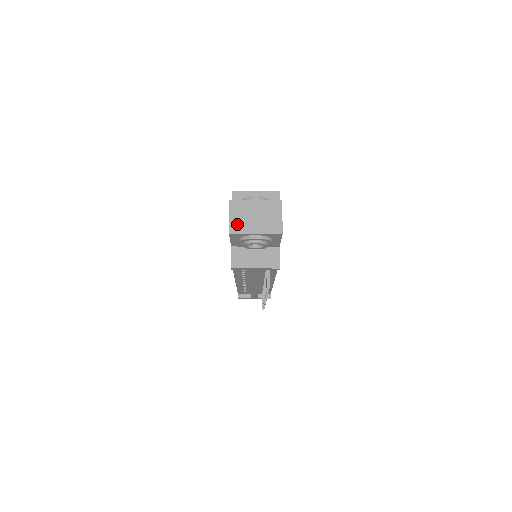
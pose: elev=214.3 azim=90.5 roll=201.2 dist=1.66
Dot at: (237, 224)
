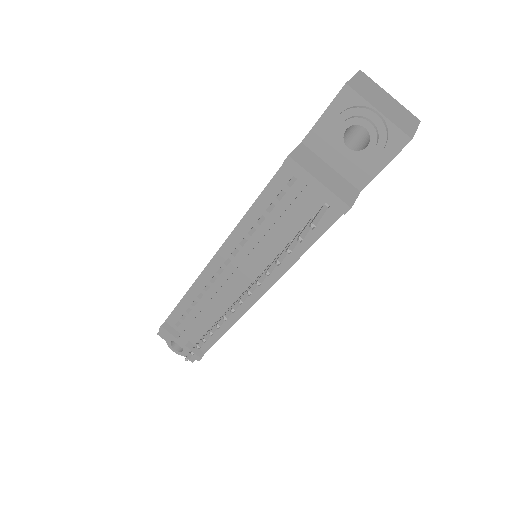
Dot at: (360, 87)
